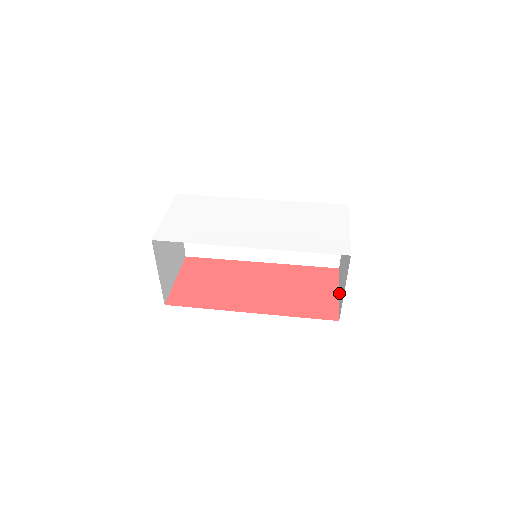
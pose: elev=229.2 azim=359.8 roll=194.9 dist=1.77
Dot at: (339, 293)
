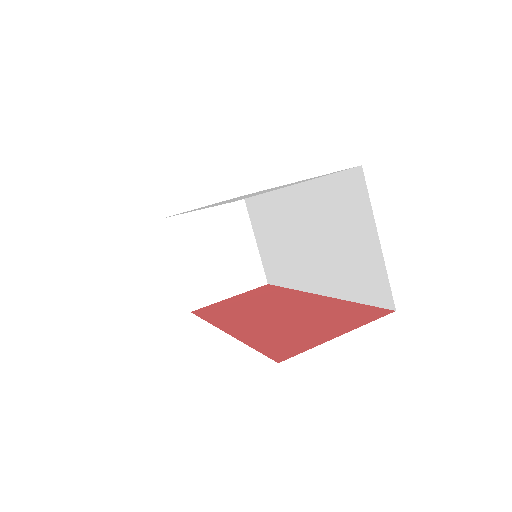
Dot at: occluded
